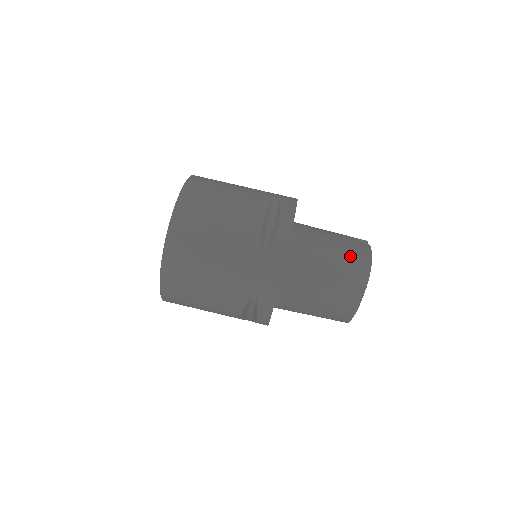
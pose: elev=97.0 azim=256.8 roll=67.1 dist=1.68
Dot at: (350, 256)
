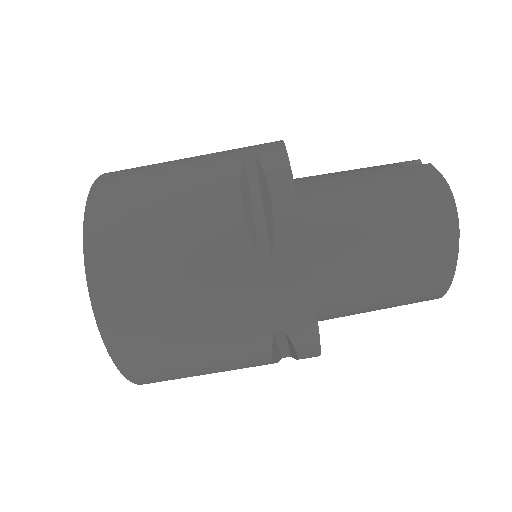
Dot at: (410, 196)
